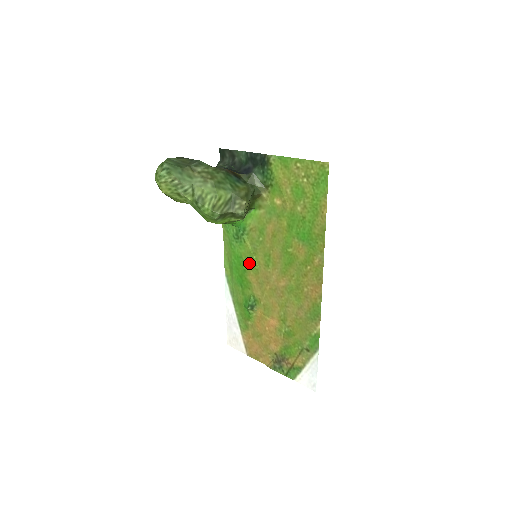
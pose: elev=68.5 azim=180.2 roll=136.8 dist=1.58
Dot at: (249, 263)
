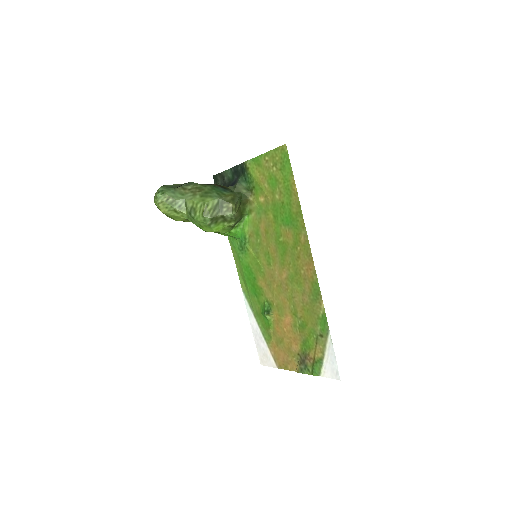
Dot at: (256, 269)
